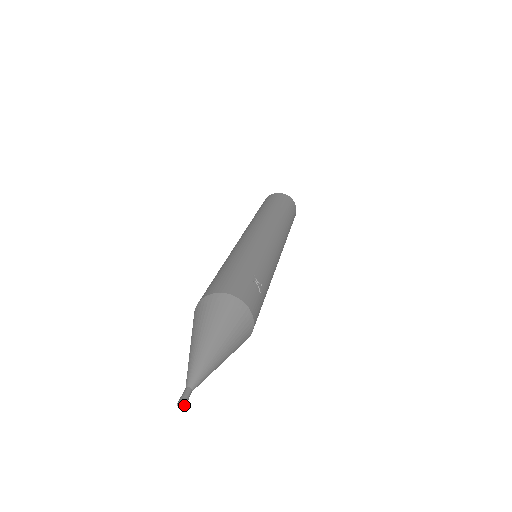
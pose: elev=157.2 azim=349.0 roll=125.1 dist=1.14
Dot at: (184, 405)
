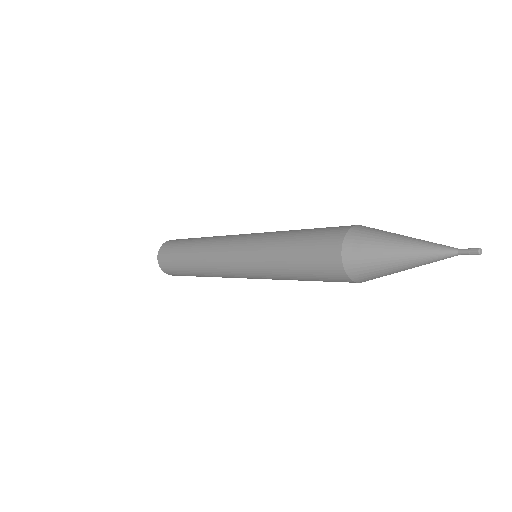
Dot at: occluded
